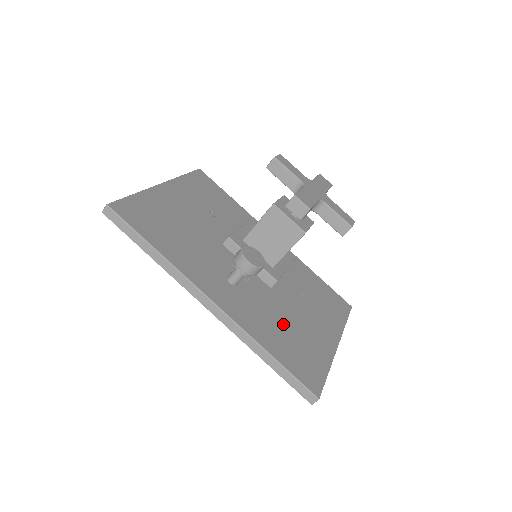
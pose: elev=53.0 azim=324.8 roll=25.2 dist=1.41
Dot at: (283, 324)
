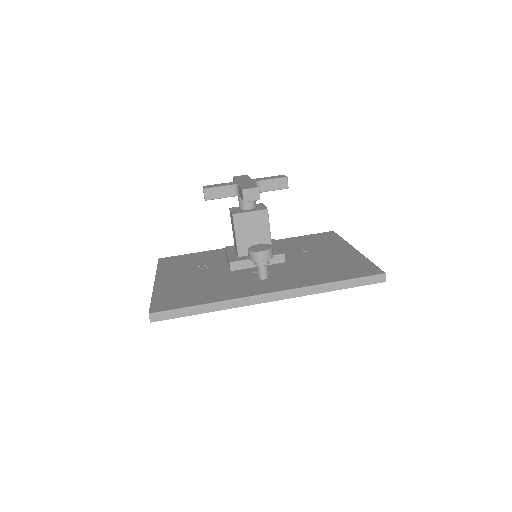
Dot at: (317, 267)
